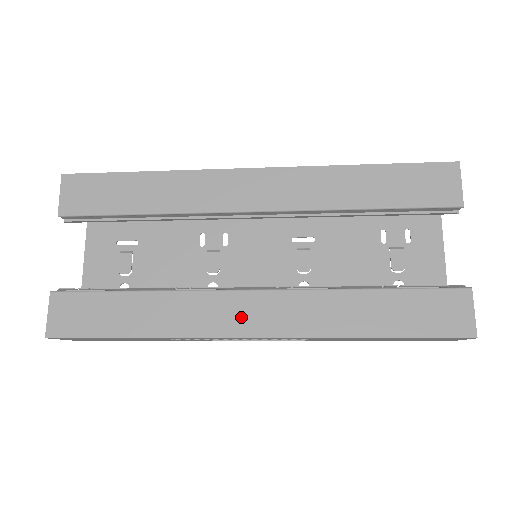
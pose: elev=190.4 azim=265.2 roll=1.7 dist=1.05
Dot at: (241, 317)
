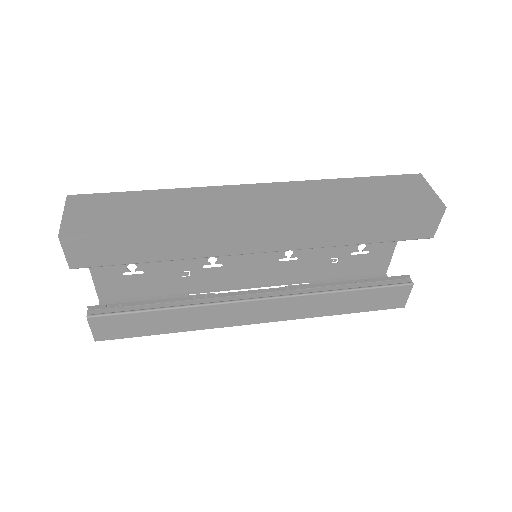
Dot at: (250, 315)
